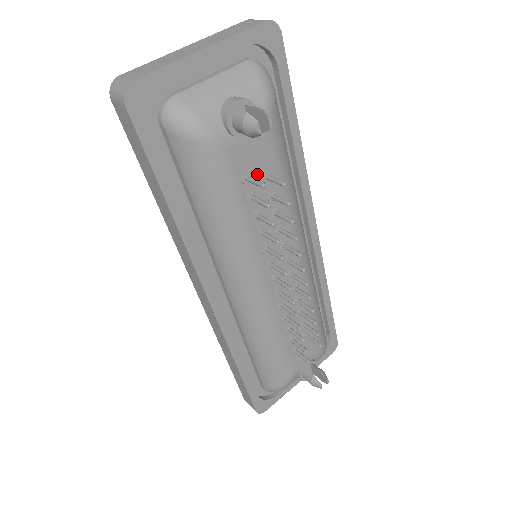
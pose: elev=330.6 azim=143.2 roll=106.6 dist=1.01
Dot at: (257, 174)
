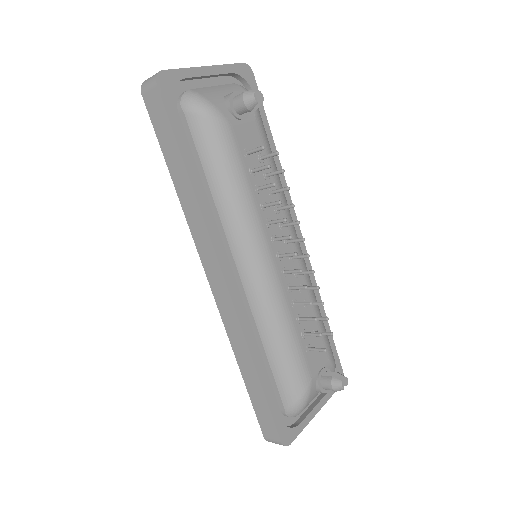
Dot at: (254, 153)
